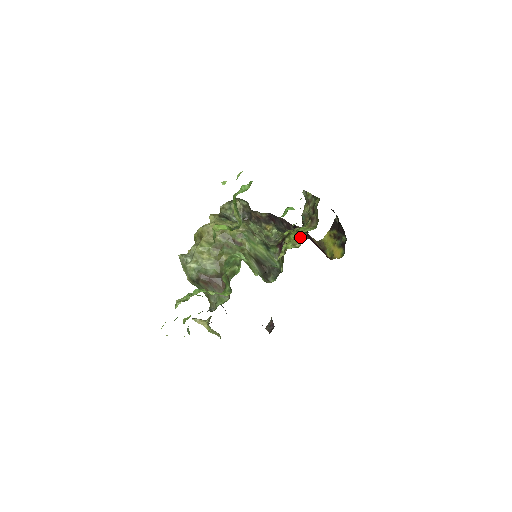
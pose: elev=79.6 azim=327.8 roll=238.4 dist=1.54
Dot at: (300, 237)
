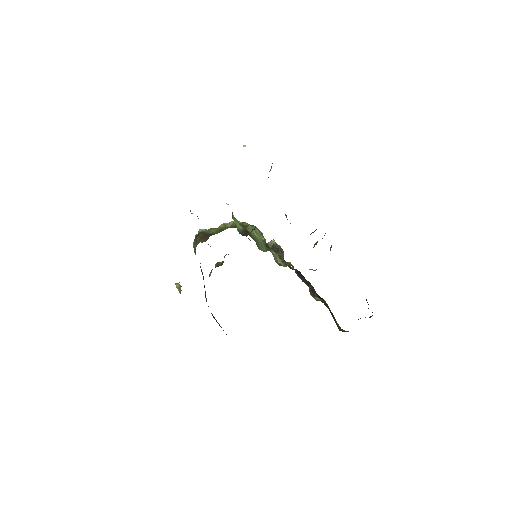
Dot at: (290, 223)
